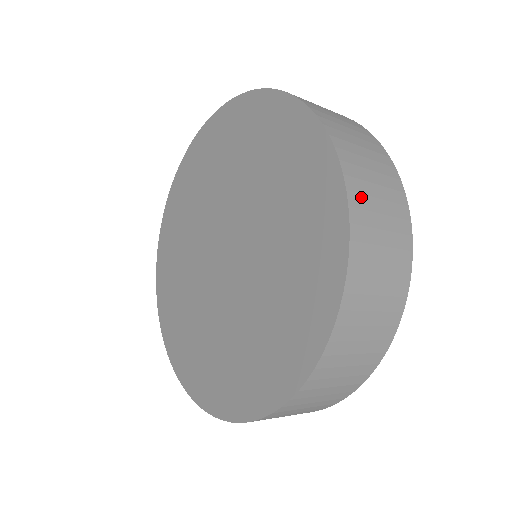
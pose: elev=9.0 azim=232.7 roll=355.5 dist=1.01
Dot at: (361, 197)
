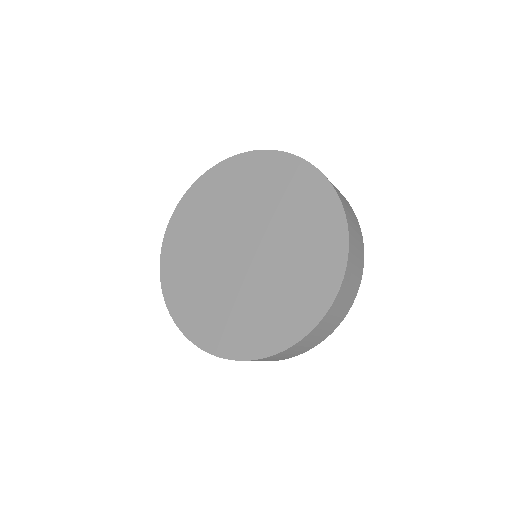
Dot at: (349, 274)
